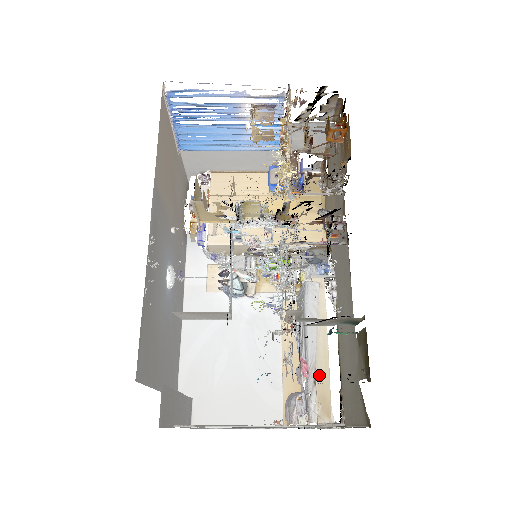
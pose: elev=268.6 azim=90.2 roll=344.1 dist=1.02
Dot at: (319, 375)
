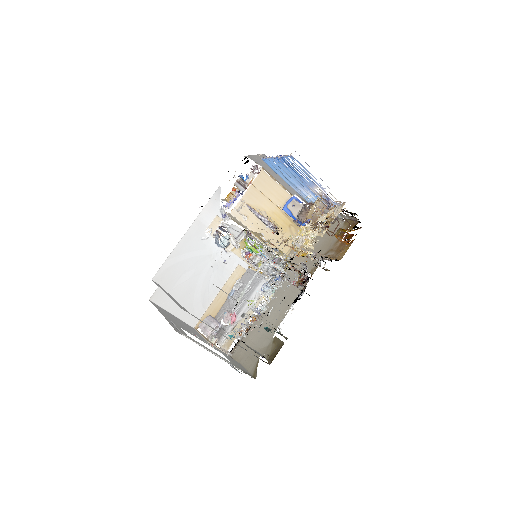
Dot at: (238, 327)
